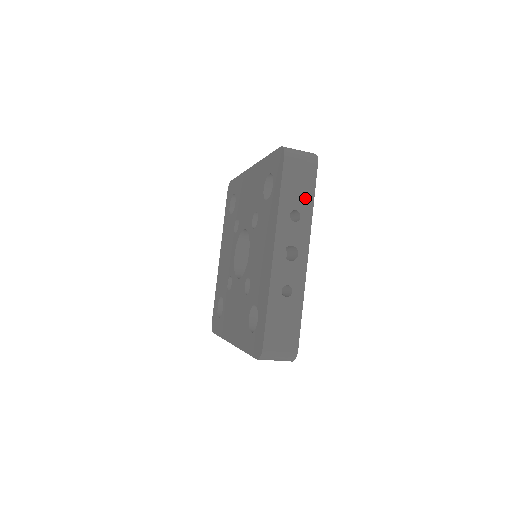
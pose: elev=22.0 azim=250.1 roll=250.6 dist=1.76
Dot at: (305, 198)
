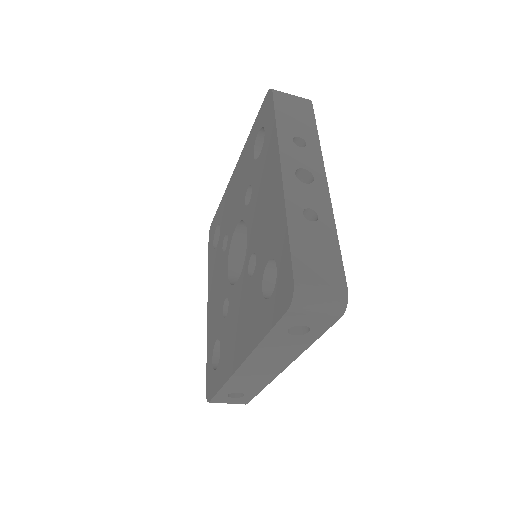
Dot at: (306, 128)
